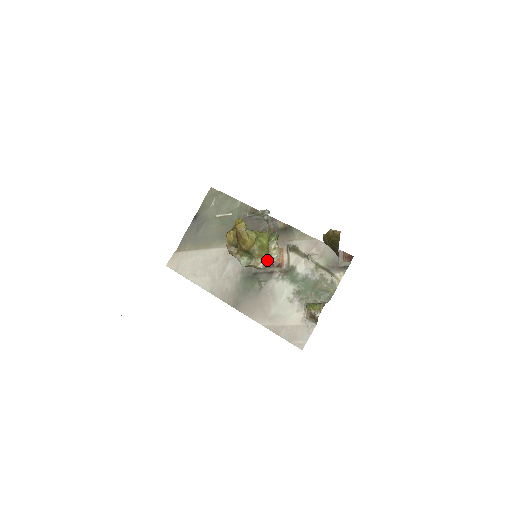
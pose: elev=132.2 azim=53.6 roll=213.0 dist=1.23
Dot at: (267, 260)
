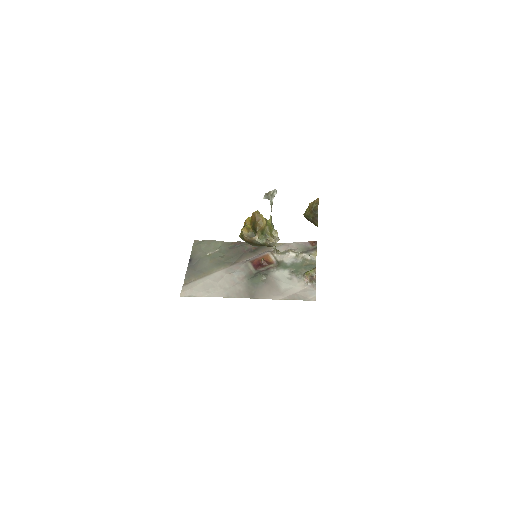
Dot at: (274, 239)
